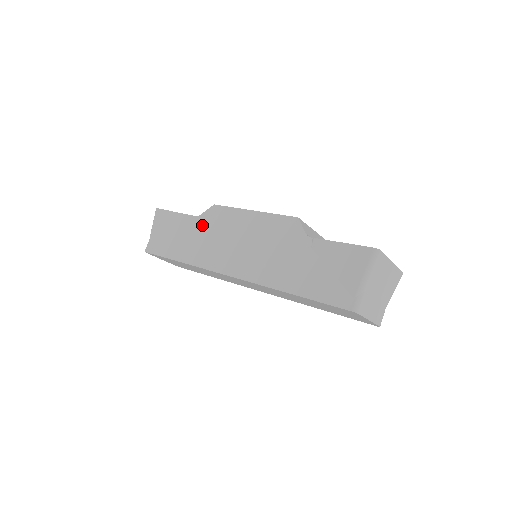
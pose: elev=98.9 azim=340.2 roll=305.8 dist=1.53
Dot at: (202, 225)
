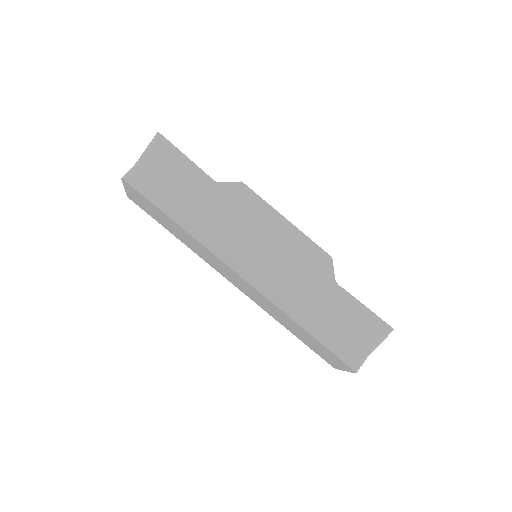
Dot at: (220, 197)
